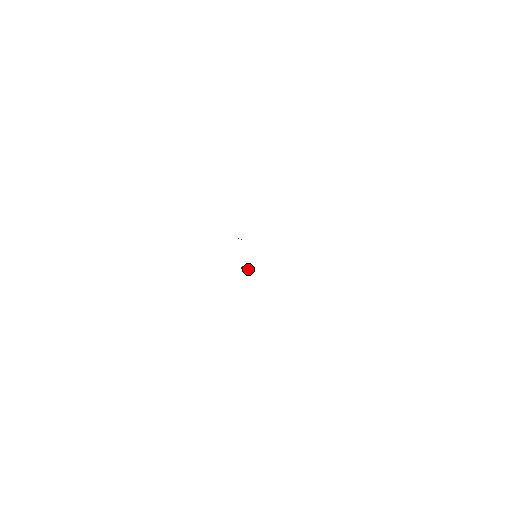
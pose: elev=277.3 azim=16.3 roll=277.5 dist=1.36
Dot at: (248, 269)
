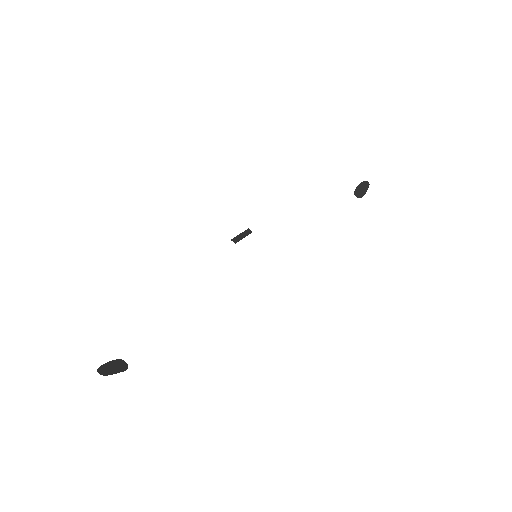
Dot at: (367, 188)
